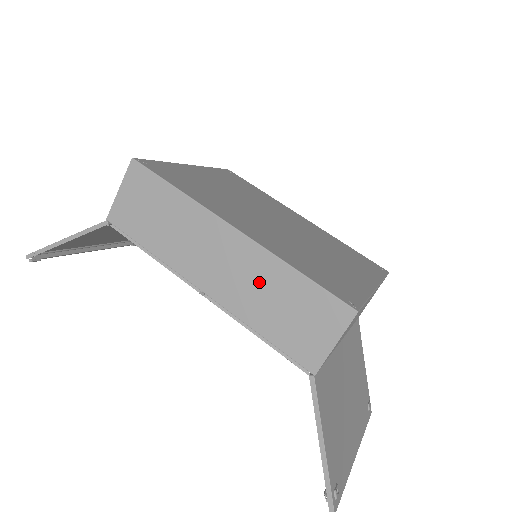
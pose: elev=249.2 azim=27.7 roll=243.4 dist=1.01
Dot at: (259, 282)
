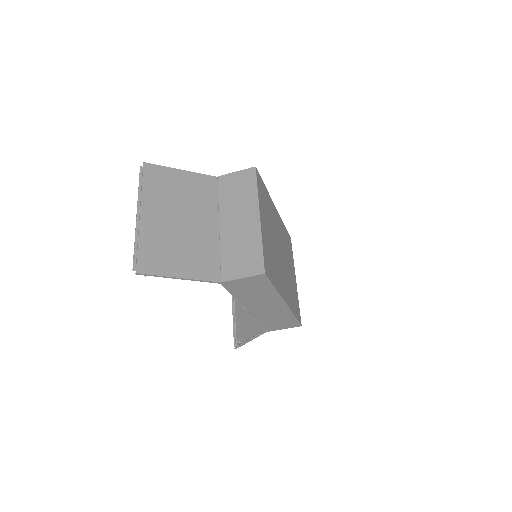
Dot at: (277, 315)
